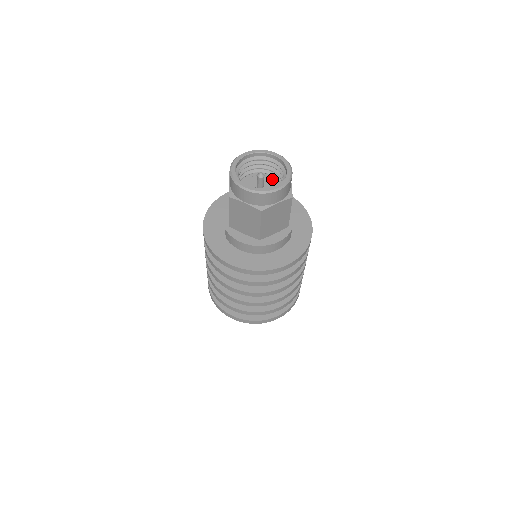
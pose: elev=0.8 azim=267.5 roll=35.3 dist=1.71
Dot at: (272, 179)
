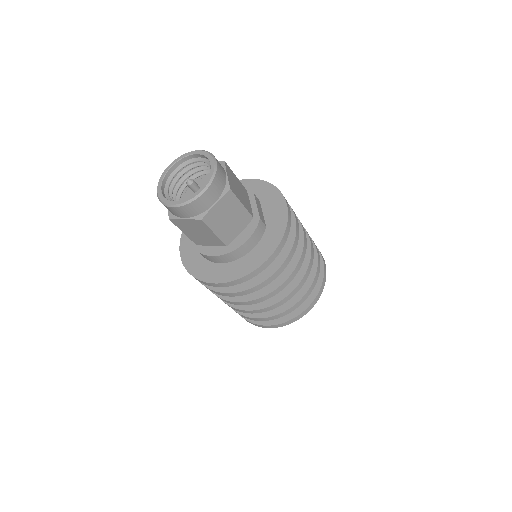
Dot at: occluded
